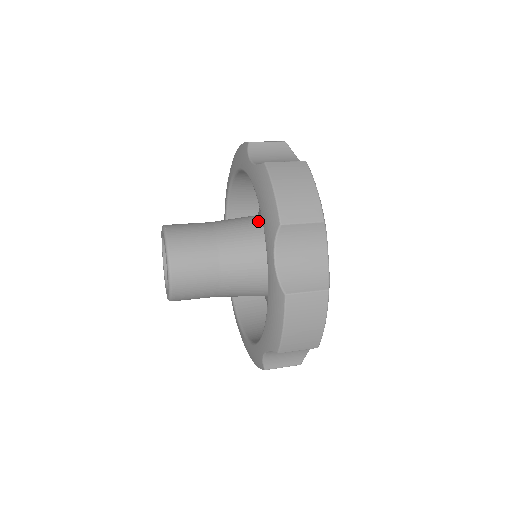
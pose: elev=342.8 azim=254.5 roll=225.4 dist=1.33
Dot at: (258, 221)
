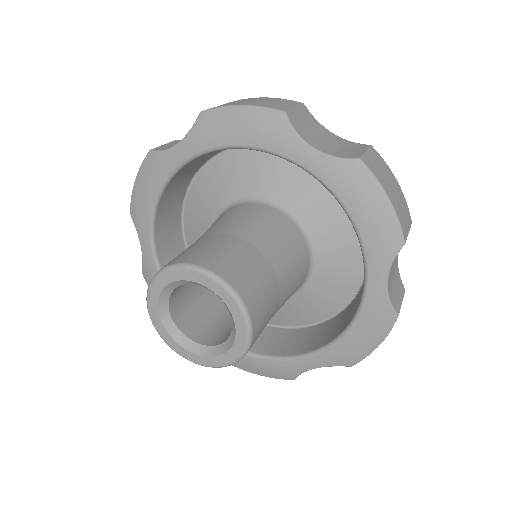
Dot at: (281, 218)
